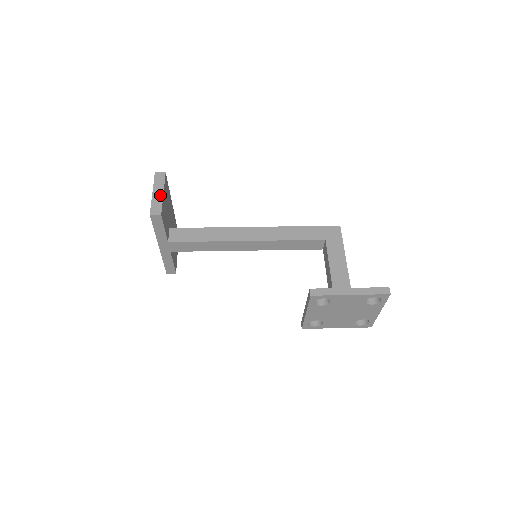
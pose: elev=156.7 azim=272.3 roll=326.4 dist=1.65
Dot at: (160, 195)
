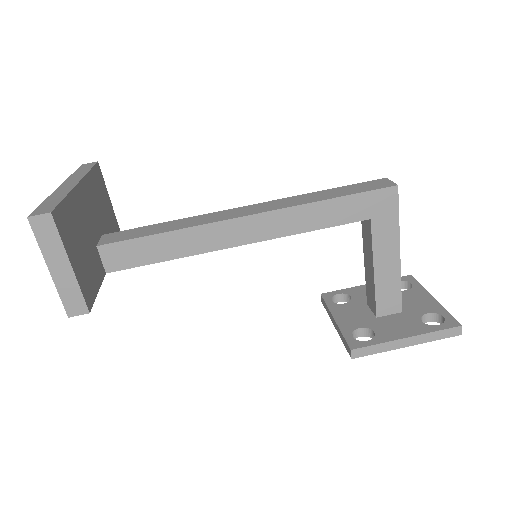
Dot at: (67, 273)
